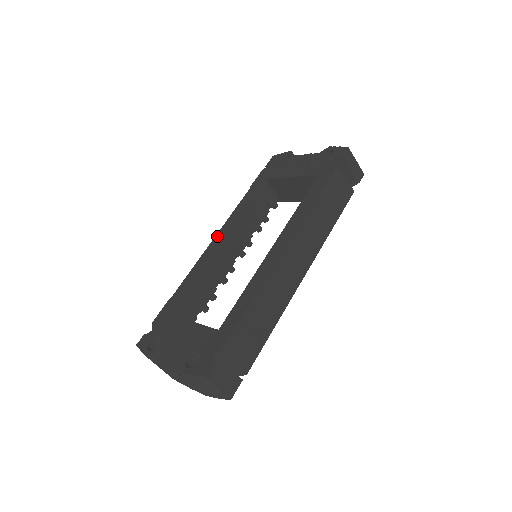
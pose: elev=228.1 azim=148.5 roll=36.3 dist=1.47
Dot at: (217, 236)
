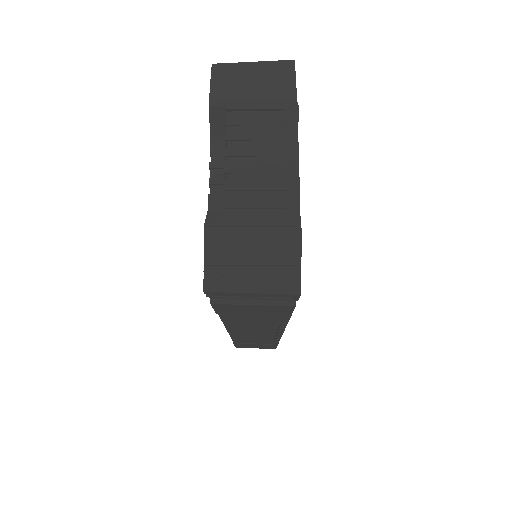
Dot at: occluded
